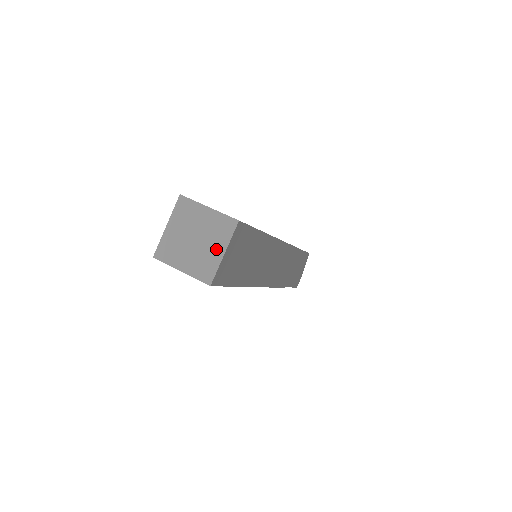
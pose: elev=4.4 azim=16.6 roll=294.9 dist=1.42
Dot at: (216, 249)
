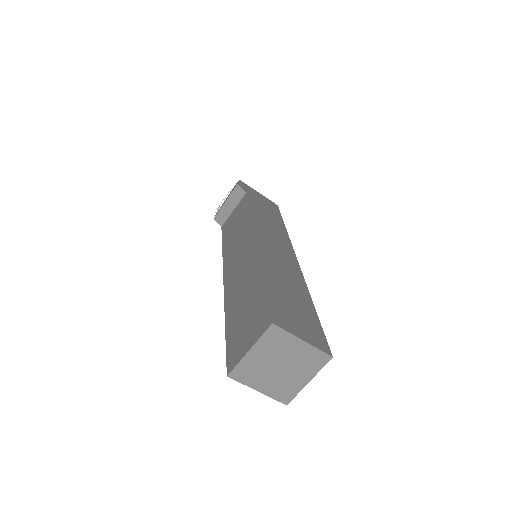
Dot at: (301, 378)
